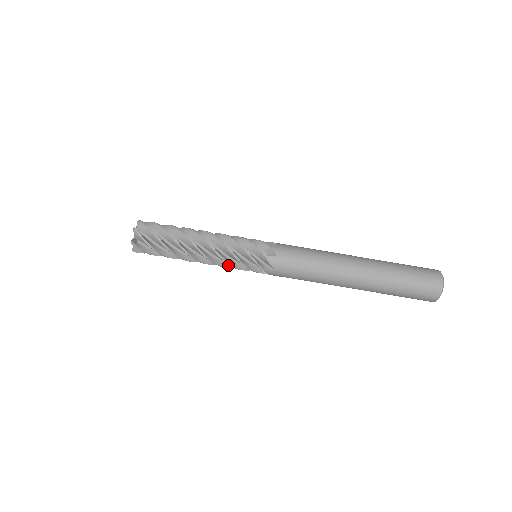
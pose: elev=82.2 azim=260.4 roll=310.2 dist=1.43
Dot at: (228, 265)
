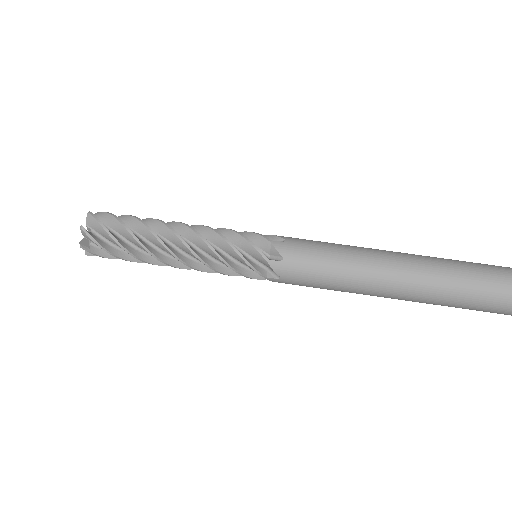
Dot at: (216, 267)
